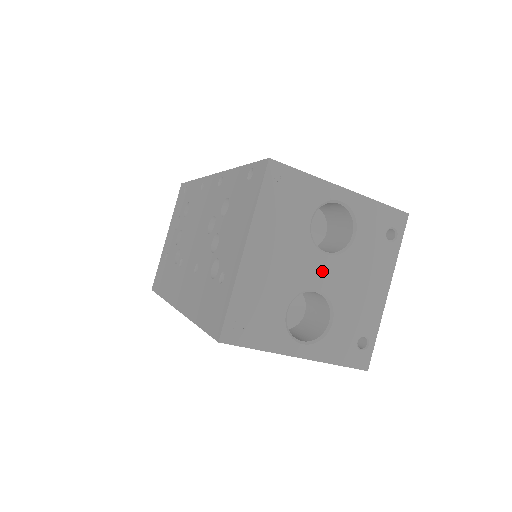
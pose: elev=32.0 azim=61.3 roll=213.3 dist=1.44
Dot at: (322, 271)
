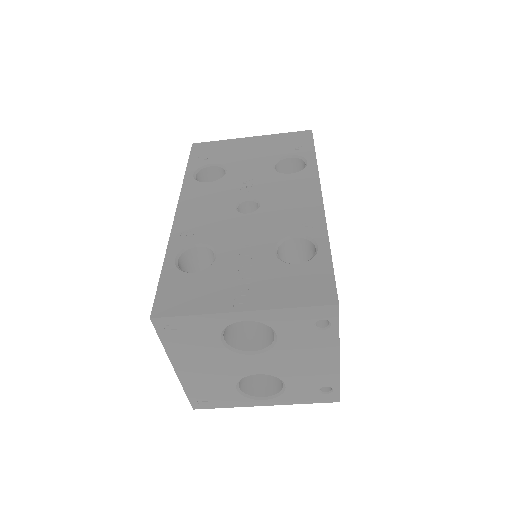
Dot at: (255, 364)
